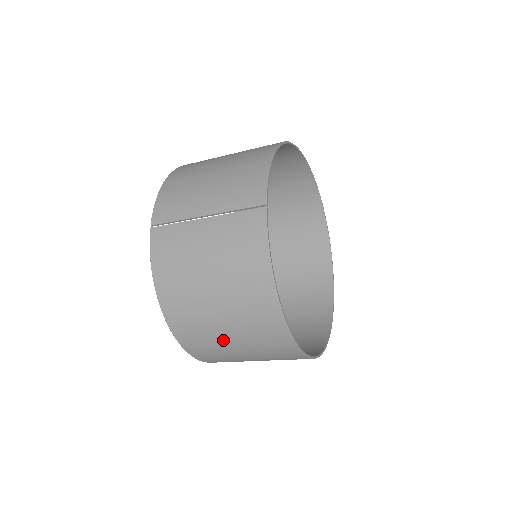
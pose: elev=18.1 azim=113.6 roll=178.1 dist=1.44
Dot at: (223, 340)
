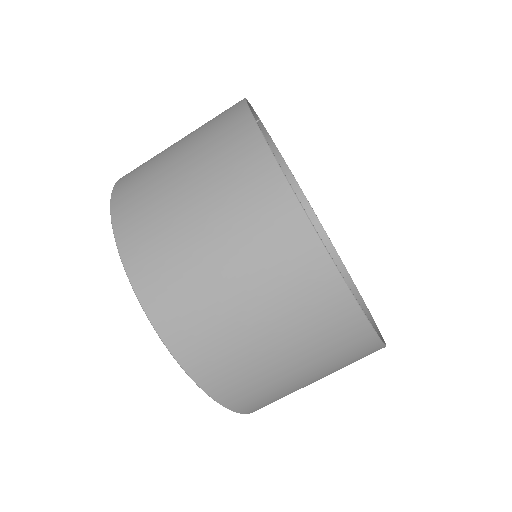
Dot at: (168, 170)
